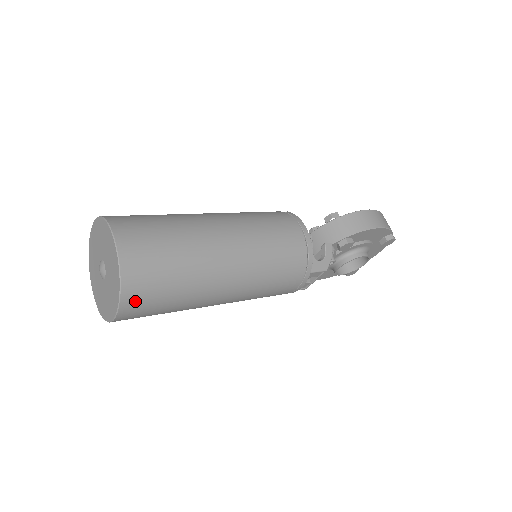
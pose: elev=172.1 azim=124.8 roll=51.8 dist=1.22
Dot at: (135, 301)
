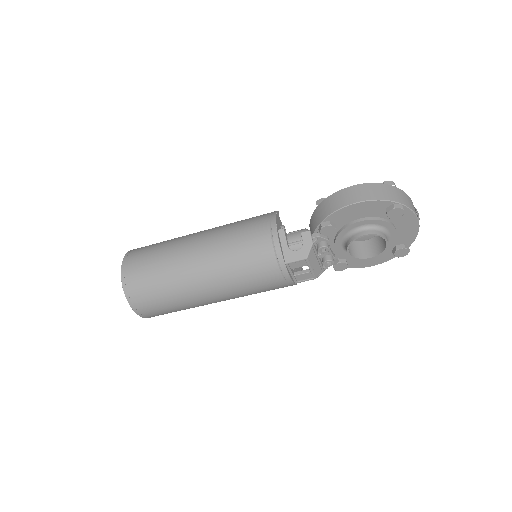
Dot at: (139, 302)
